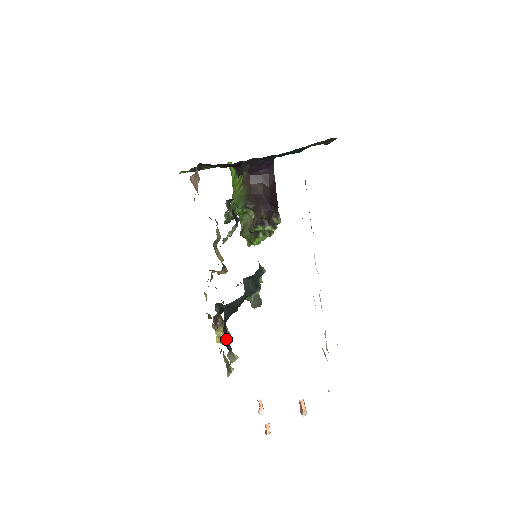
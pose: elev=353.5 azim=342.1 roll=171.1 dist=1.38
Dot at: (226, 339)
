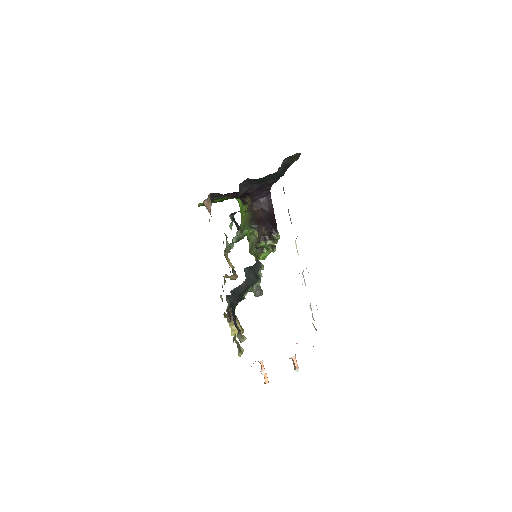
Dot at: (235, 320)
